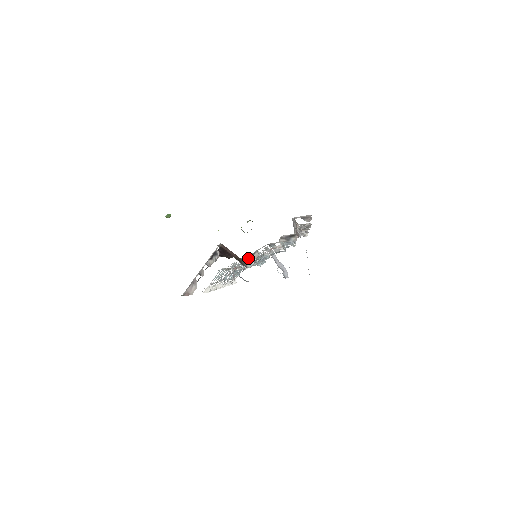
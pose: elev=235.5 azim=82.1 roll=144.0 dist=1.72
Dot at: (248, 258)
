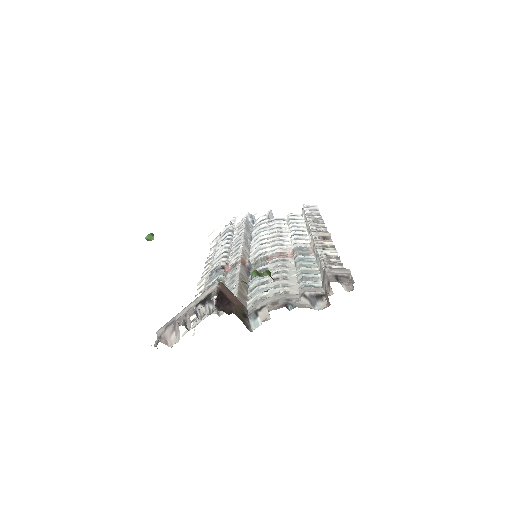
Dot at: (253, 311)
